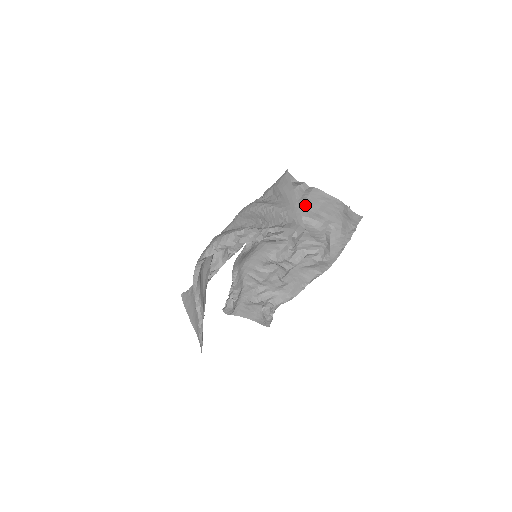
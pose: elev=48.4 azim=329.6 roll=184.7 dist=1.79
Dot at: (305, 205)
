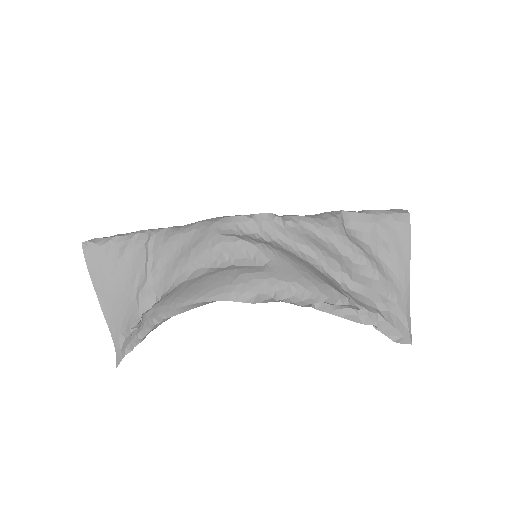
Dot at: occluded
